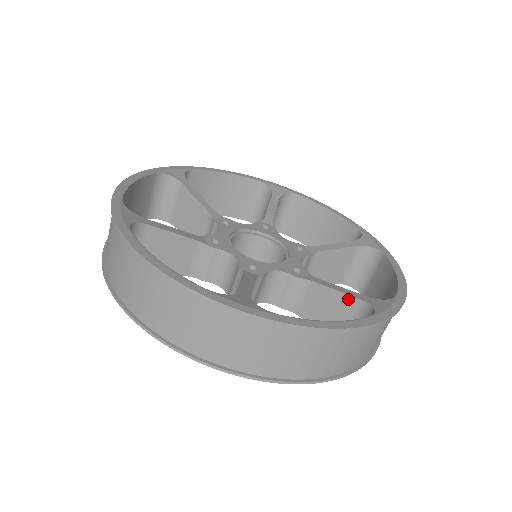
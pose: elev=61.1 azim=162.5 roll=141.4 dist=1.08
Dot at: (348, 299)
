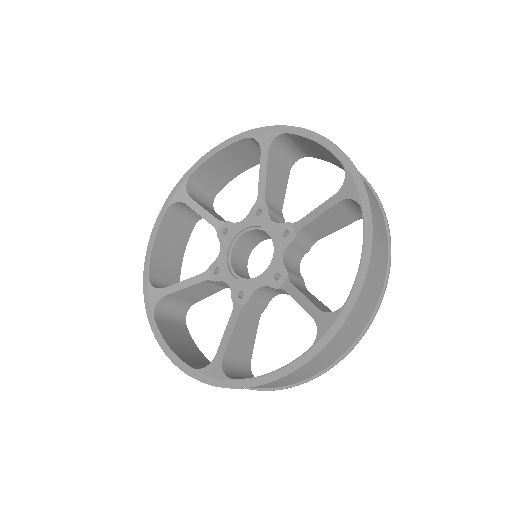
Dot at: (332, 210)
